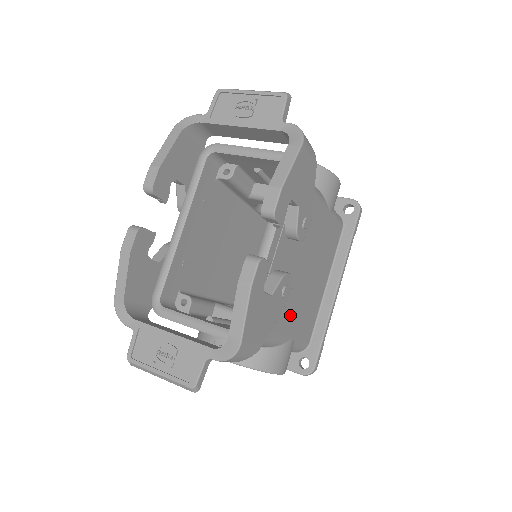
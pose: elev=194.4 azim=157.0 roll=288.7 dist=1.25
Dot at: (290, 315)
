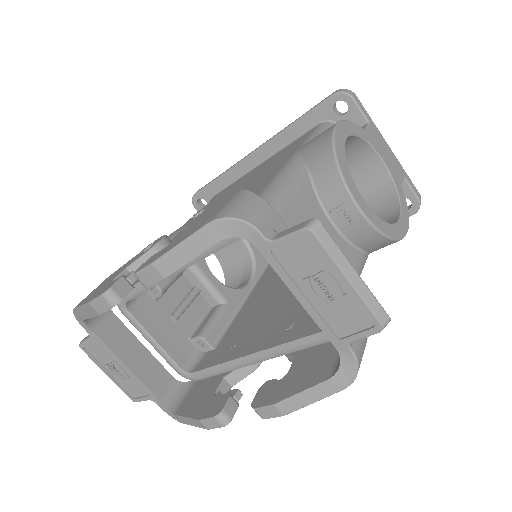
Dot at: occluded
